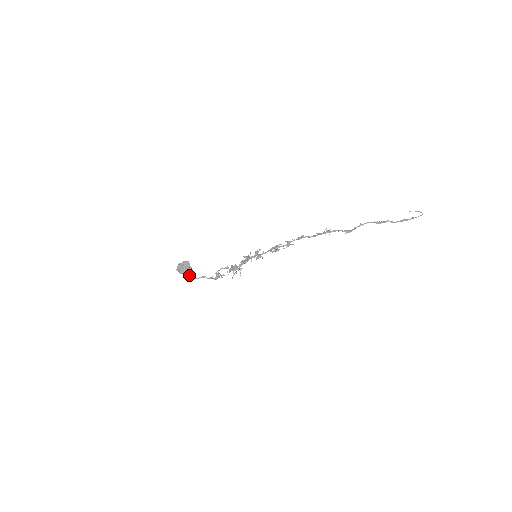
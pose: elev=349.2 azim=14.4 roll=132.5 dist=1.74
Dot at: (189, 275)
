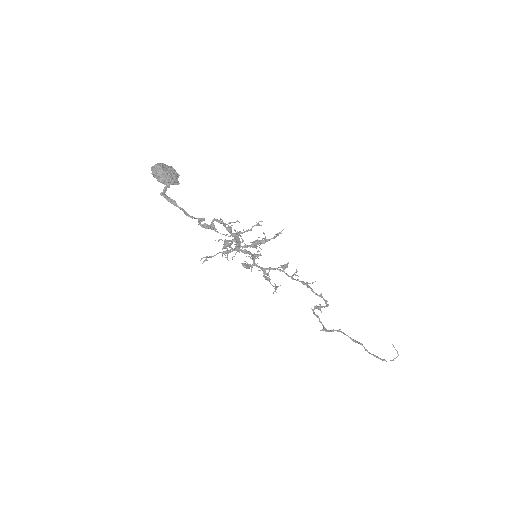
Dot at: (166, 189)
